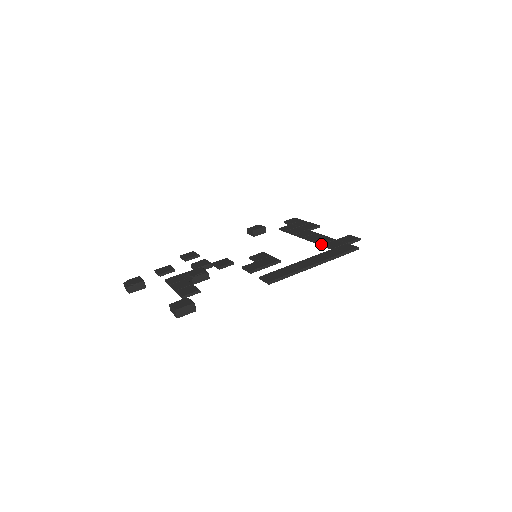
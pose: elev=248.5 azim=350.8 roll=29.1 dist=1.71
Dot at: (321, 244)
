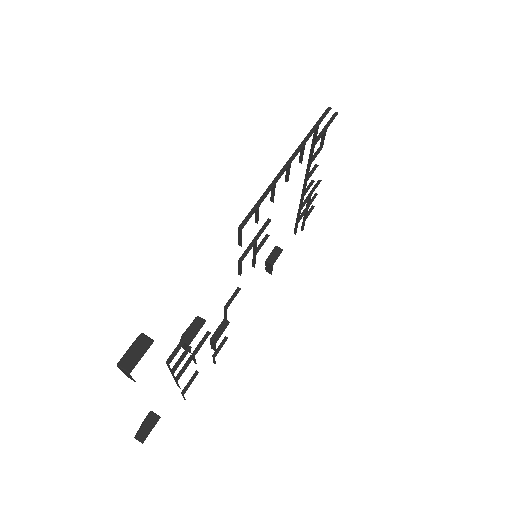
Dot at: (307, 167)
